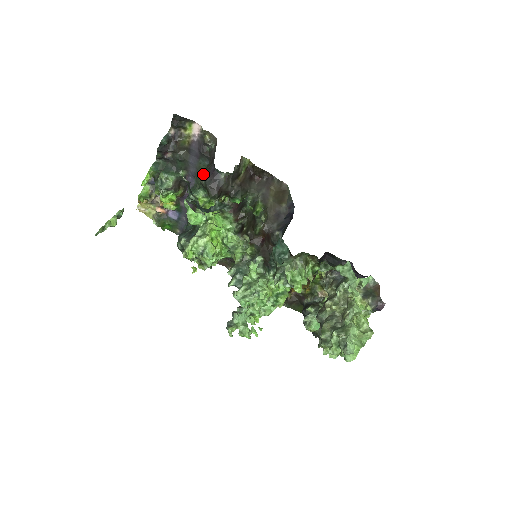
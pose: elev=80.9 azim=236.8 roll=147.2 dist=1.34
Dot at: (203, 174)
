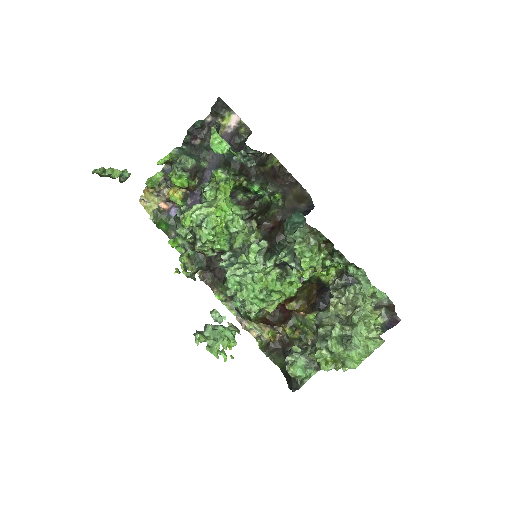
Dot at: occluded
